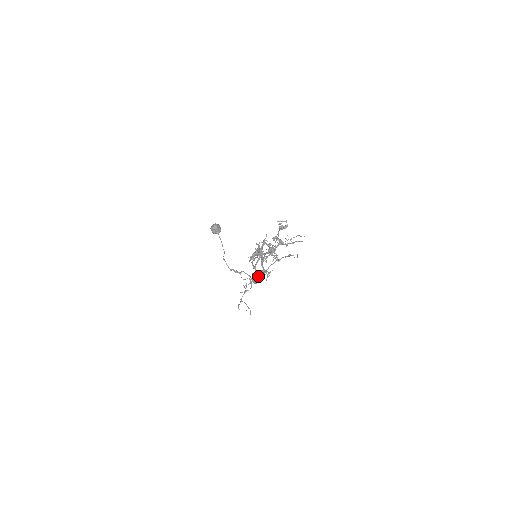
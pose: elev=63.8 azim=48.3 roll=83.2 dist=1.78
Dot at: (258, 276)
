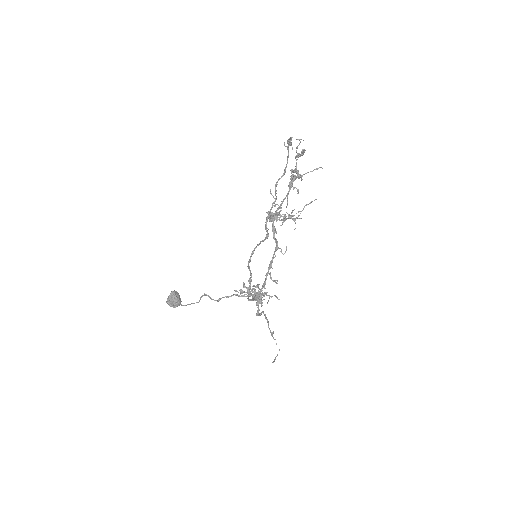
Dot at: (263, 284)
